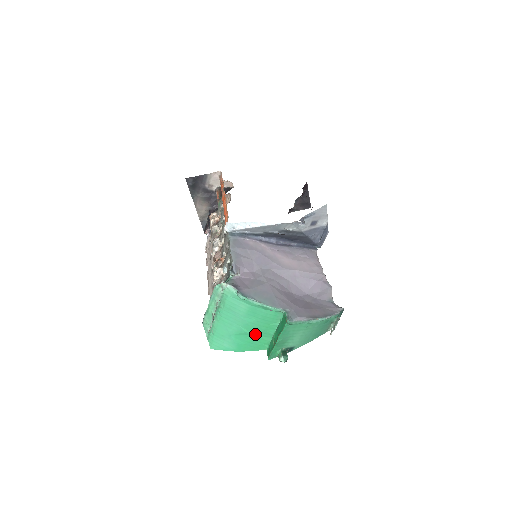
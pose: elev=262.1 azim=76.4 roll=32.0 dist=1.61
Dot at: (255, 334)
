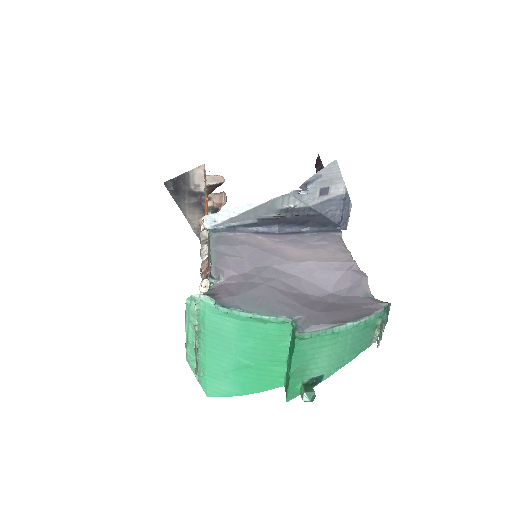
Dot at: (260, 364)
